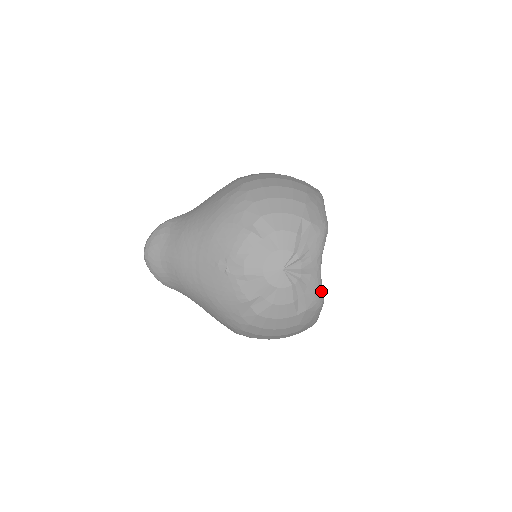
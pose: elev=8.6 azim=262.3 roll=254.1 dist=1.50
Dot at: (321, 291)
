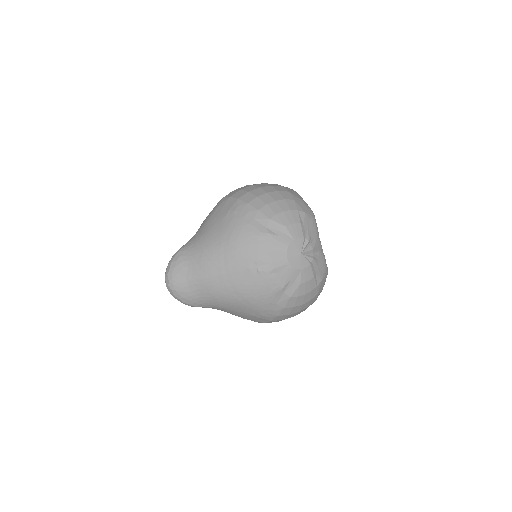
Dot at: occluded
